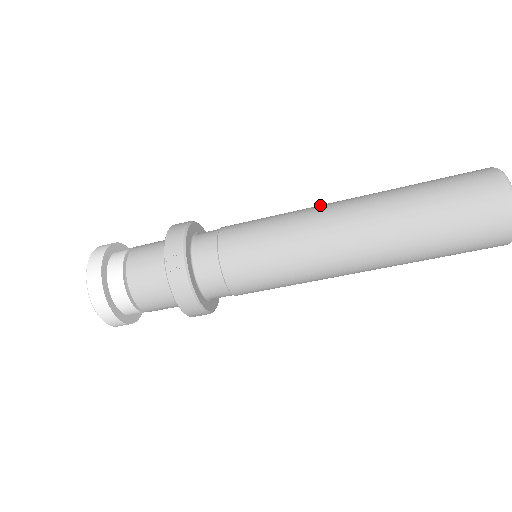
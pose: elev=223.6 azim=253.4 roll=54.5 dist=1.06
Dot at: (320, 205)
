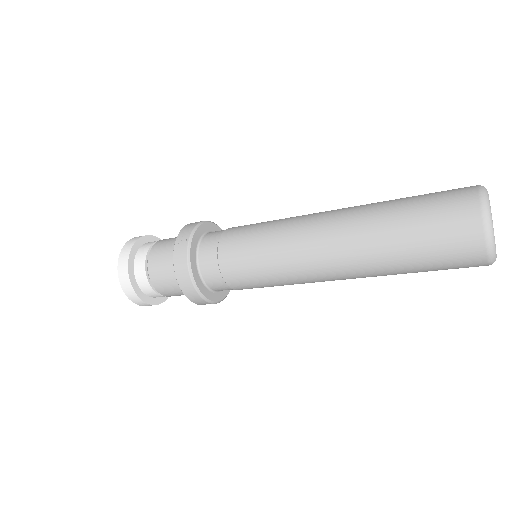
Dot at: occluded
